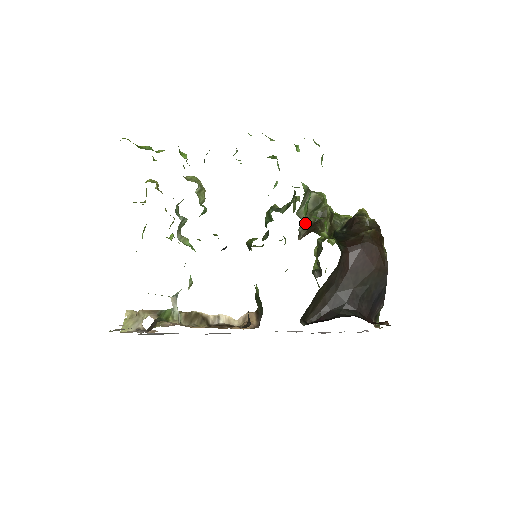
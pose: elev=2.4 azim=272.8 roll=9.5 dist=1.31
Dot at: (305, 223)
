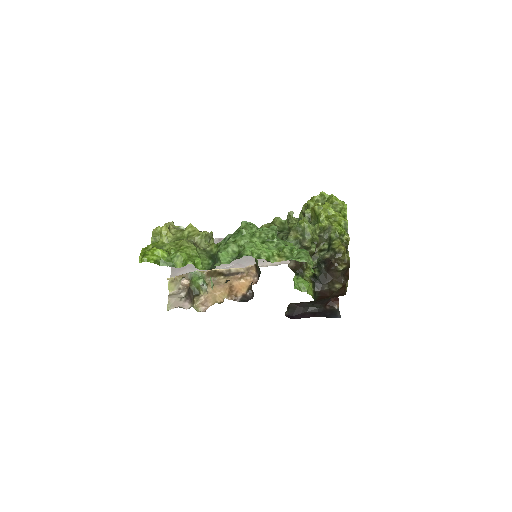
Dot at: occluded
